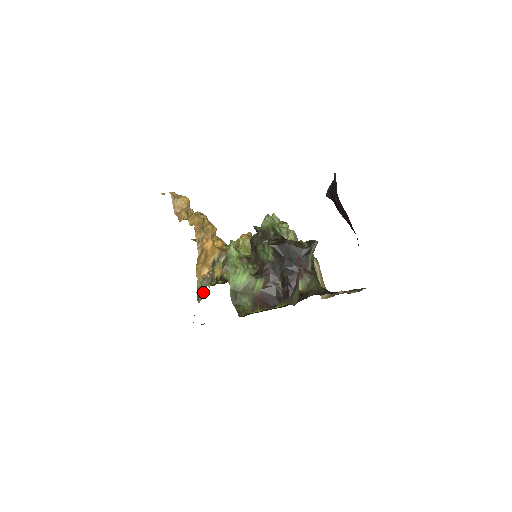
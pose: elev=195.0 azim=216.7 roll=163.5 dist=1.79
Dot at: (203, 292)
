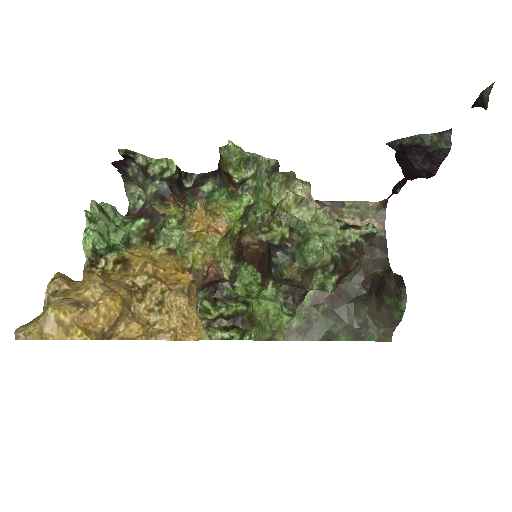
Dot at: occluded
